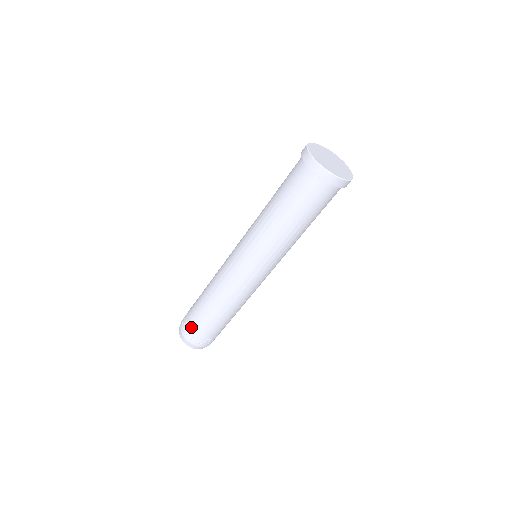
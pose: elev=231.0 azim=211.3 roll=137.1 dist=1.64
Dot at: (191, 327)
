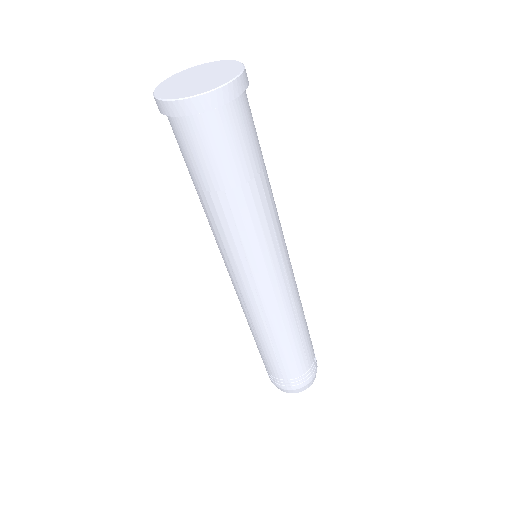
Dot at: (293, 377)
